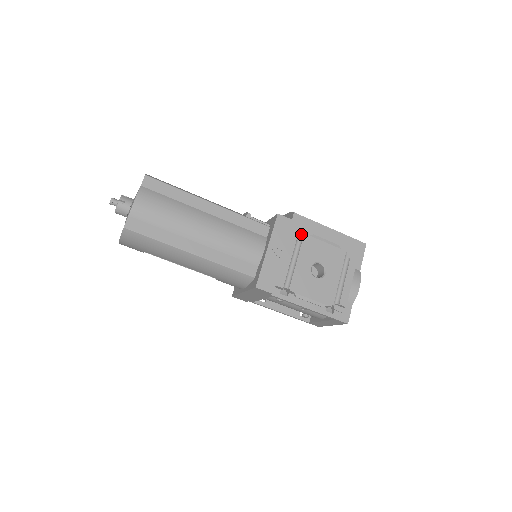
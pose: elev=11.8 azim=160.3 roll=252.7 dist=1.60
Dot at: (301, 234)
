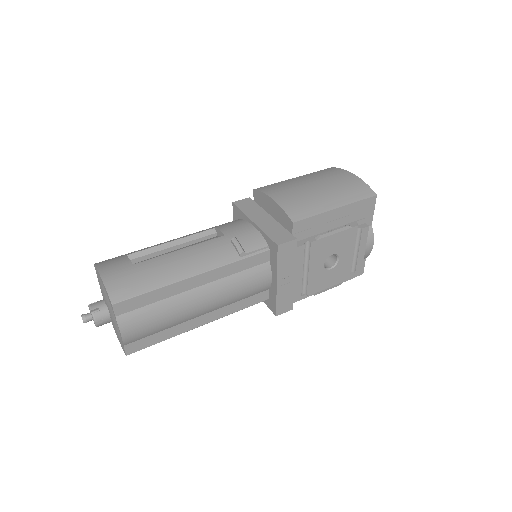
Dot at: (307, 243)
